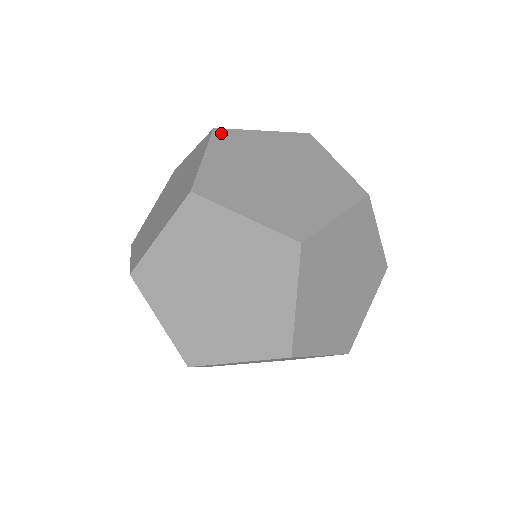
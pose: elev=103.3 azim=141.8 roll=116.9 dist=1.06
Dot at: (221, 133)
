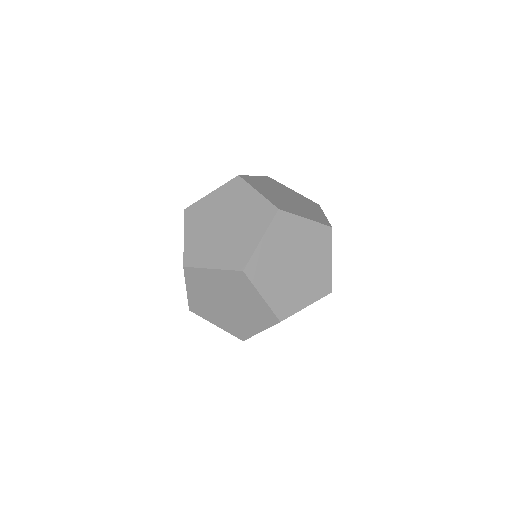
Dot at: (189, 211)
